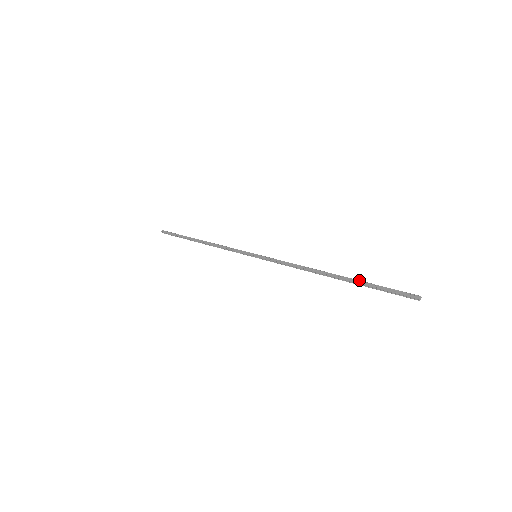
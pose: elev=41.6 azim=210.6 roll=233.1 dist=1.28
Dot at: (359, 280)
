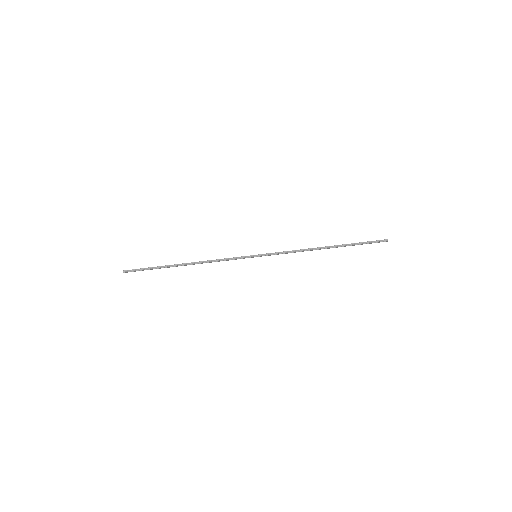
Dot at: (348, 244)
